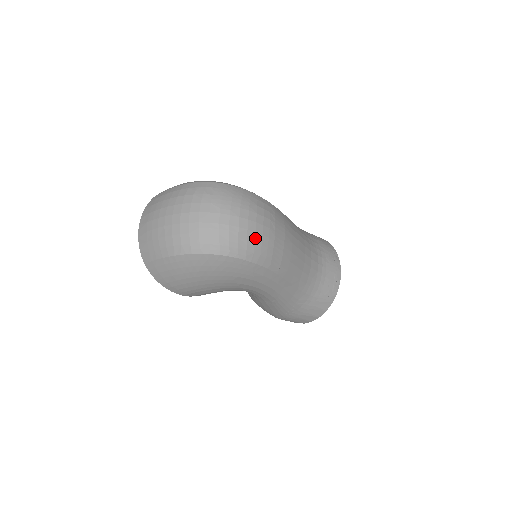
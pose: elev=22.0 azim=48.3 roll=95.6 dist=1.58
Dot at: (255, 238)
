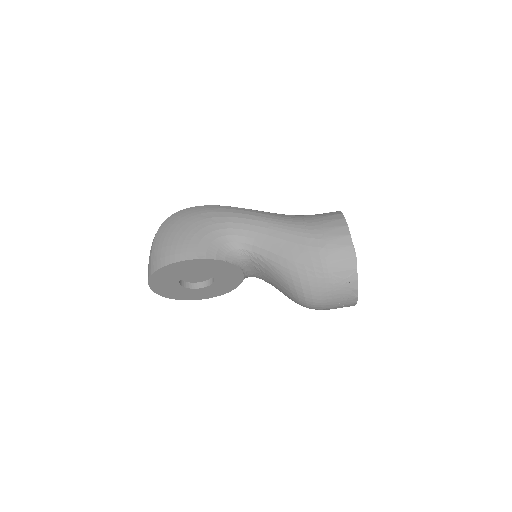
Dot at: occluded
